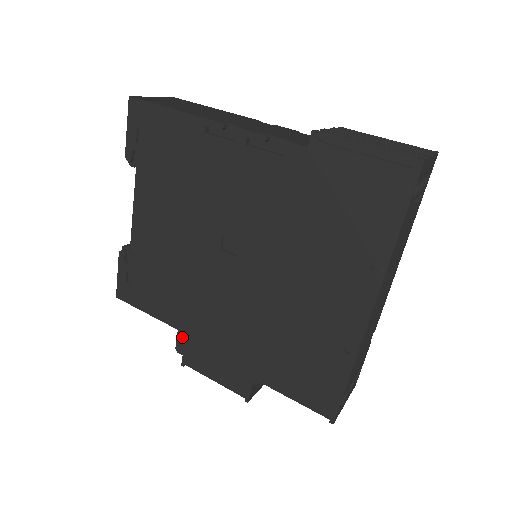
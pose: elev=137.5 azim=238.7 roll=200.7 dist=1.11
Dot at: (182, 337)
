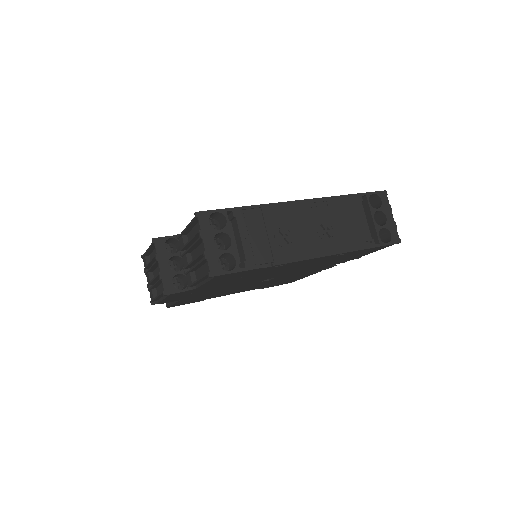
Dot at: occluded
